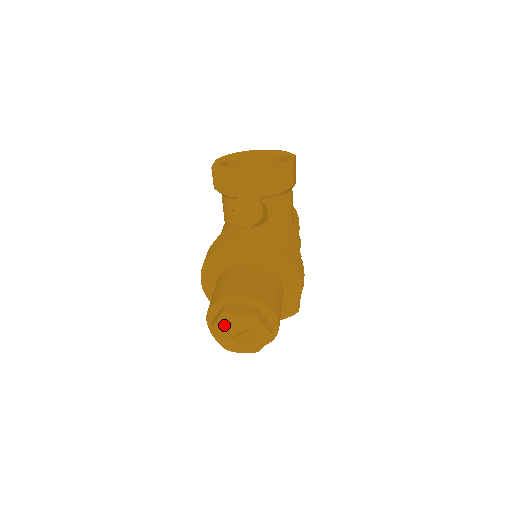
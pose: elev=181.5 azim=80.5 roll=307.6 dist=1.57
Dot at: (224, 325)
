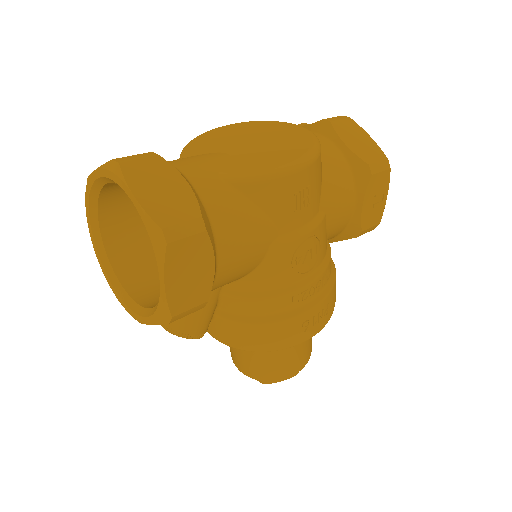
Dot at: occluded
